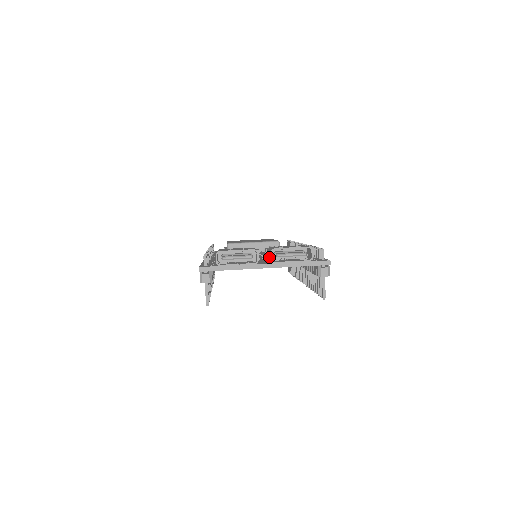
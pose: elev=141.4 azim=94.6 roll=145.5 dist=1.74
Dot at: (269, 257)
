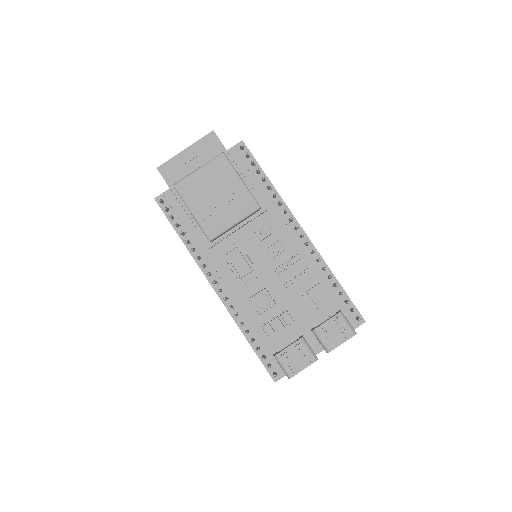
Dot at: (319, 342)
